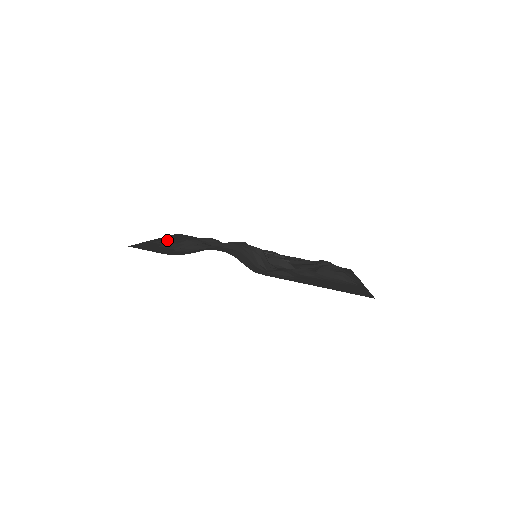
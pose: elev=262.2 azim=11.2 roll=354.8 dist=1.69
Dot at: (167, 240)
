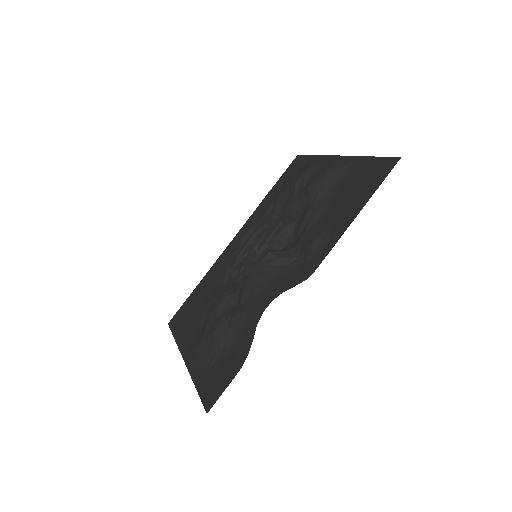
Dot at: (191, 349)
